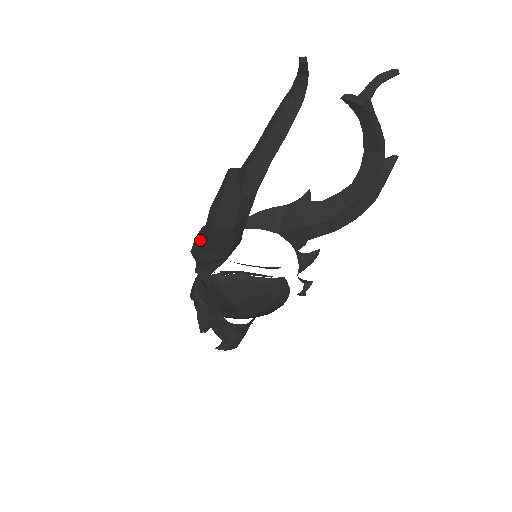
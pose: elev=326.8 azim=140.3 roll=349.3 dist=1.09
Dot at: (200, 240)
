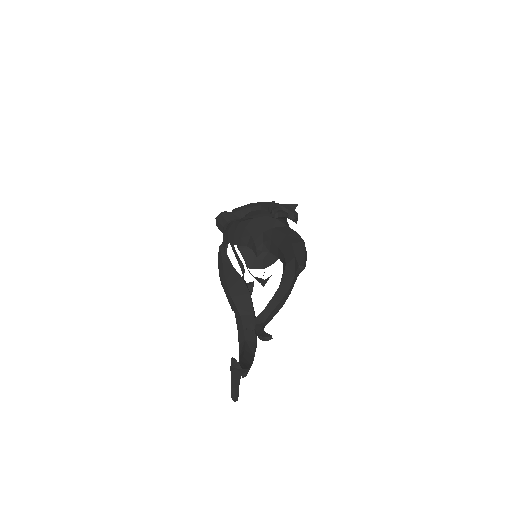
Dot at: occluded
